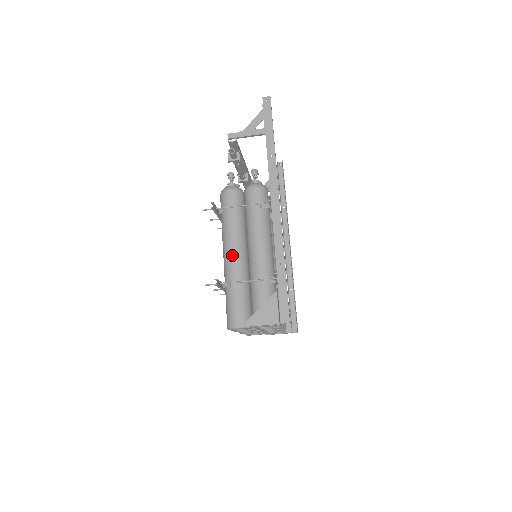
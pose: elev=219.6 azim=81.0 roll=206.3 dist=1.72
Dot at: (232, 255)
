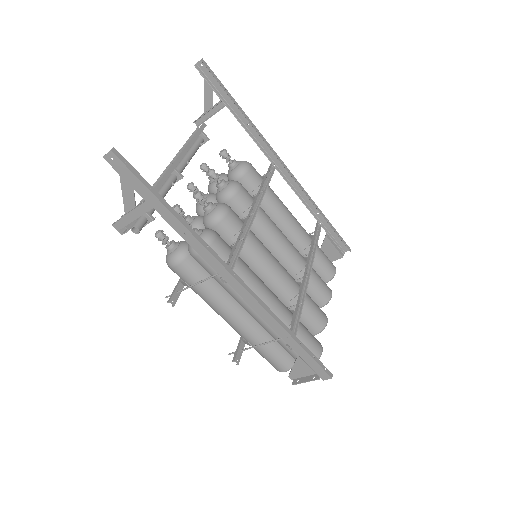
Dot at: (231, 323)
